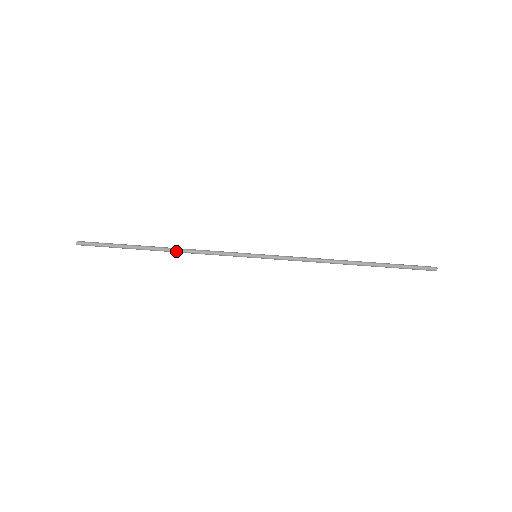
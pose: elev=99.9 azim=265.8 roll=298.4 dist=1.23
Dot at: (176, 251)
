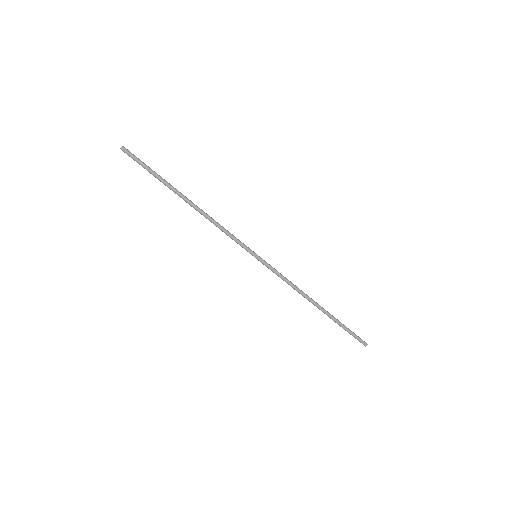
Dot at: (200, 211)
